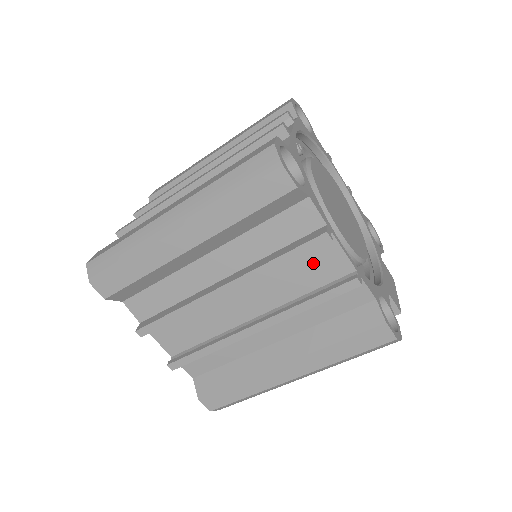
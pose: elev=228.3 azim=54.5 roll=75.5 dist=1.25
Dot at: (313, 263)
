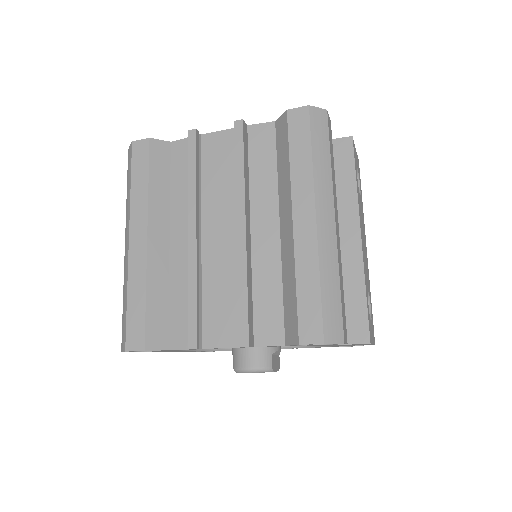
Dot at: (217, 158)
